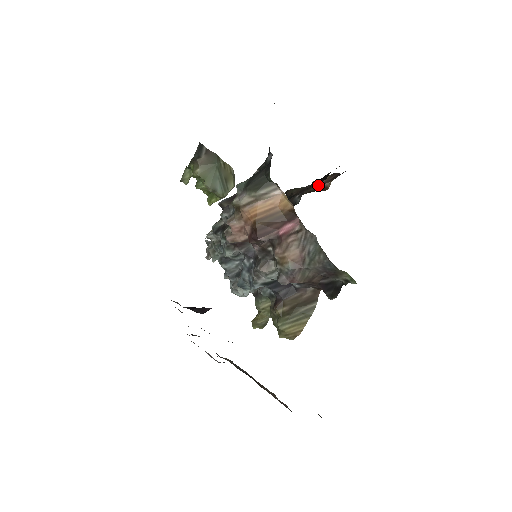
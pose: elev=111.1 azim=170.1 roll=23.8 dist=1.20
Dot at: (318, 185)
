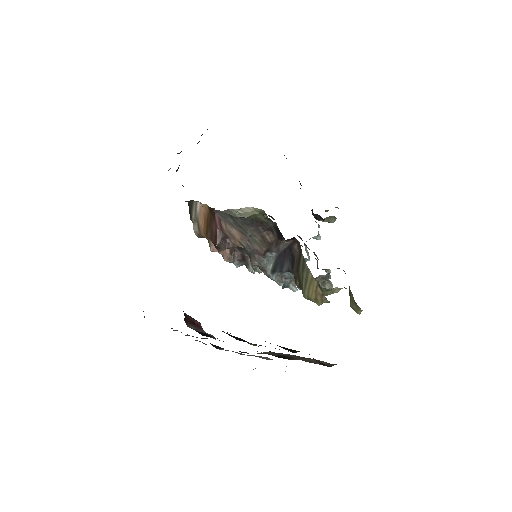
Dot at: occluded
